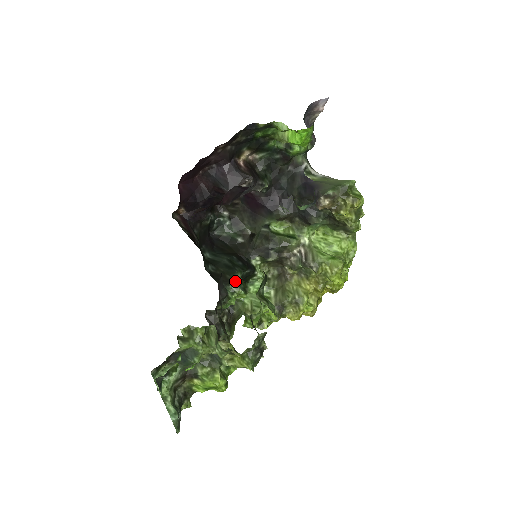
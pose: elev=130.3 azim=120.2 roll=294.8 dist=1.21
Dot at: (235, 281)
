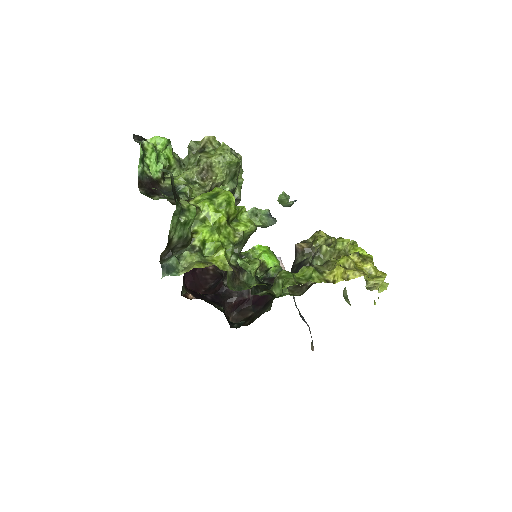
Dot at: occluded
